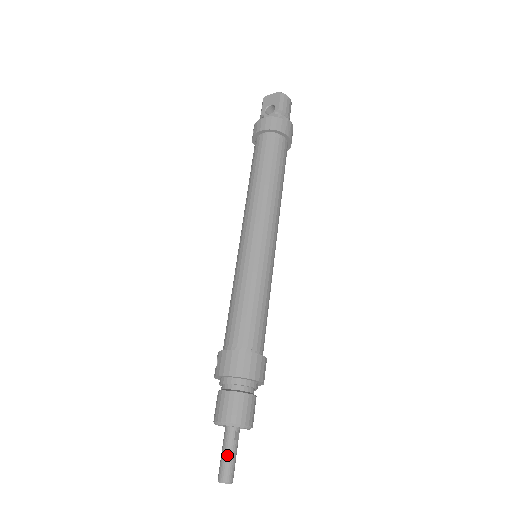
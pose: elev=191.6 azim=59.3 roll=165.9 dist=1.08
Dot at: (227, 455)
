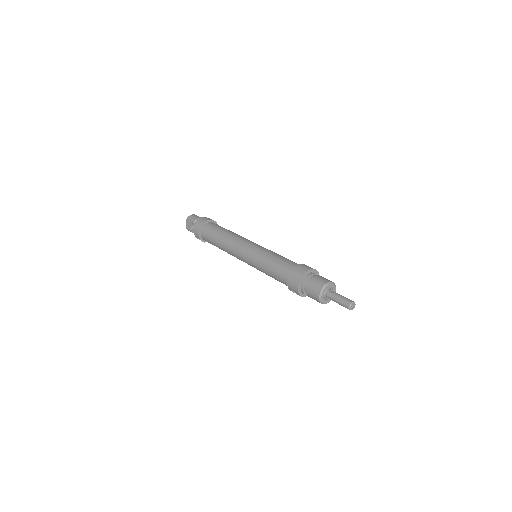
Dot at: (338, 300)
